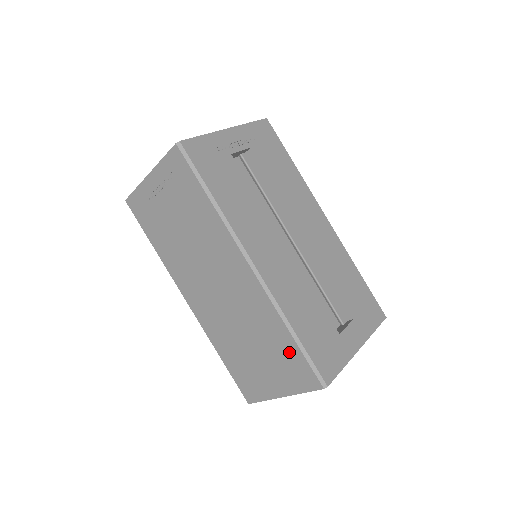
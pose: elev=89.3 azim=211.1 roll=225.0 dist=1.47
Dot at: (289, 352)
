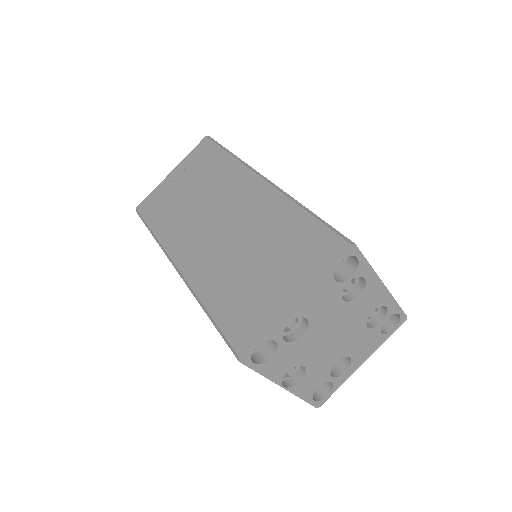
Dot at: (304, 232)
